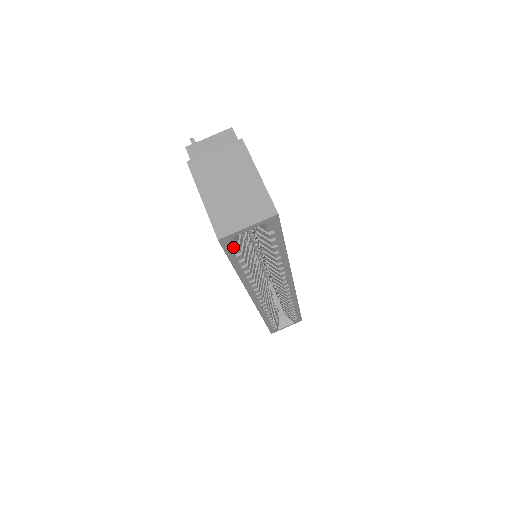
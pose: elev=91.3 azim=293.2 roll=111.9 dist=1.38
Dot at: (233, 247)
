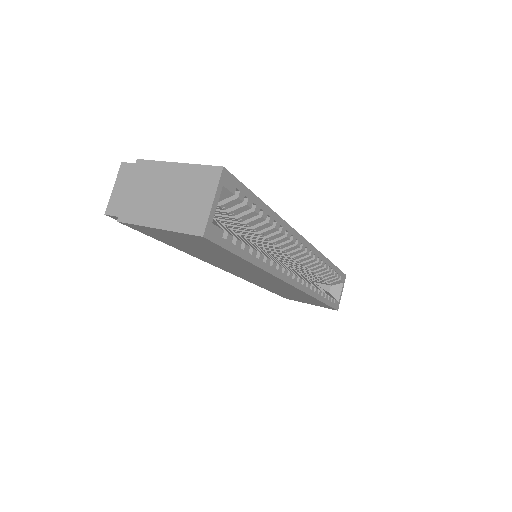
Dot at: (223, 237)
